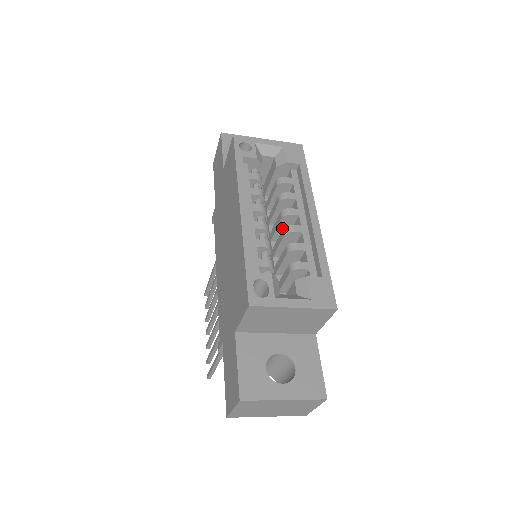
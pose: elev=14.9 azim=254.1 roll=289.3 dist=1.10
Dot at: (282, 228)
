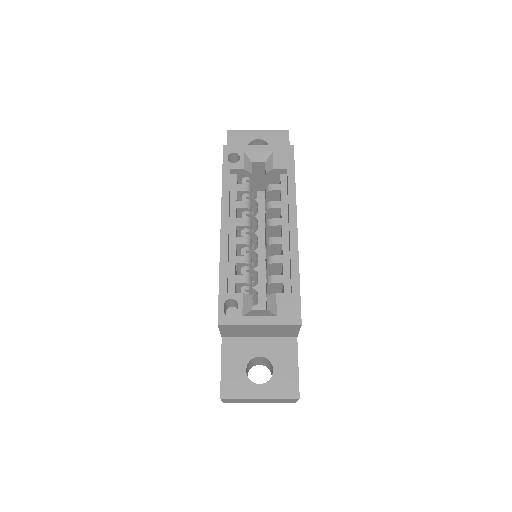
Dot at: (271, 235)
